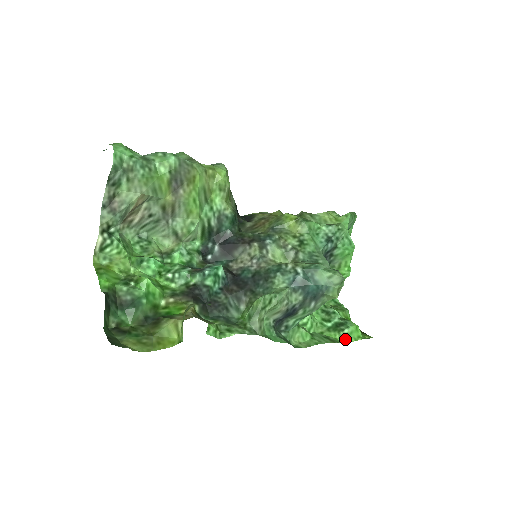
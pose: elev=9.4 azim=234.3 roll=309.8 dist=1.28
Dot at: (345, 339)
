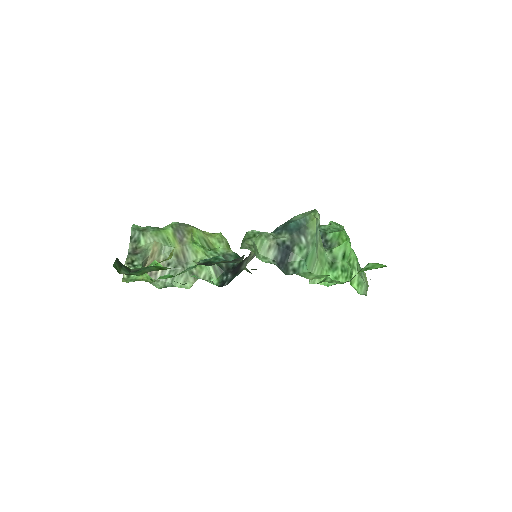
Dot at: occluded
